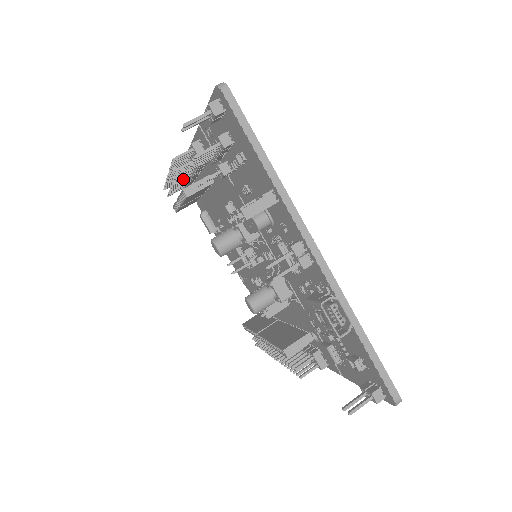
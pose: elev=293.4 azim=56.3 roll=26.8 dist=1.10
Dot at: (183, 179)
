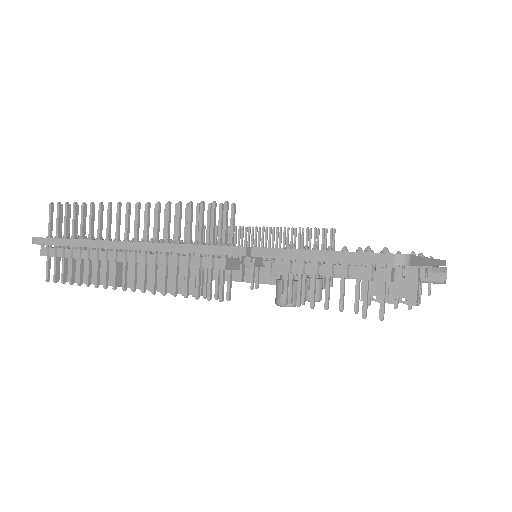
Dot at: occluded
